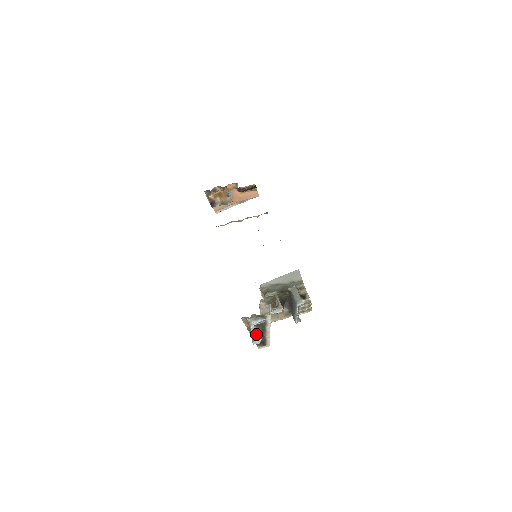
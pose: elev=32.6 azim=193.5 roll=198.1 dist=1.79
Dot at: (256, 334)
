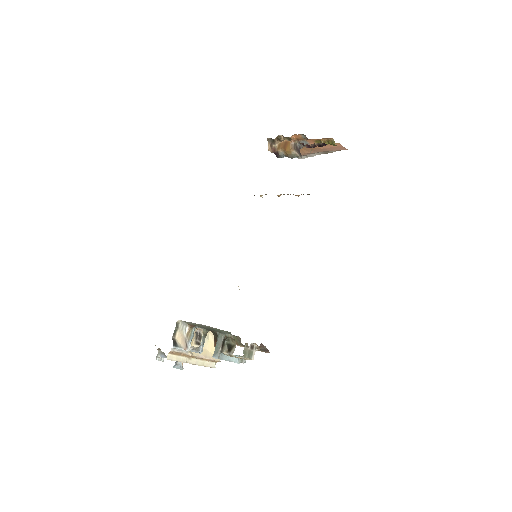
Dot at: occluded
